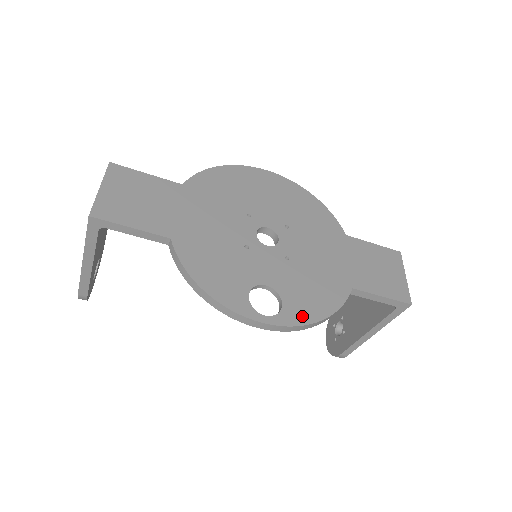
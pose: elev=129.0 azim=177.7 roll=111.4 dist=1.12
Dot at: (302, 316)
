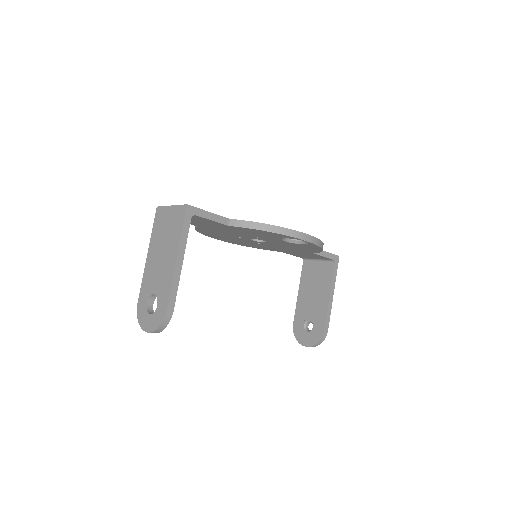
Dot at: occluded
